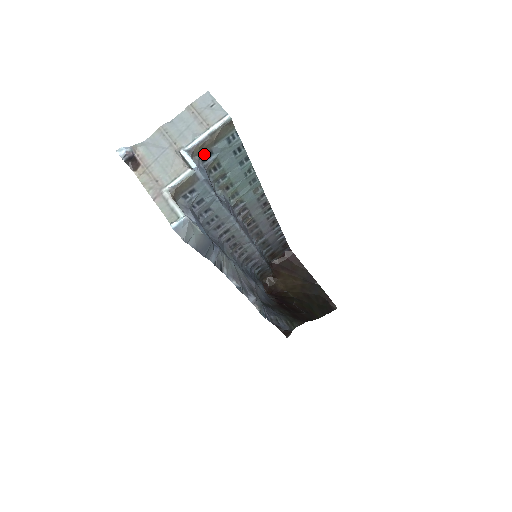
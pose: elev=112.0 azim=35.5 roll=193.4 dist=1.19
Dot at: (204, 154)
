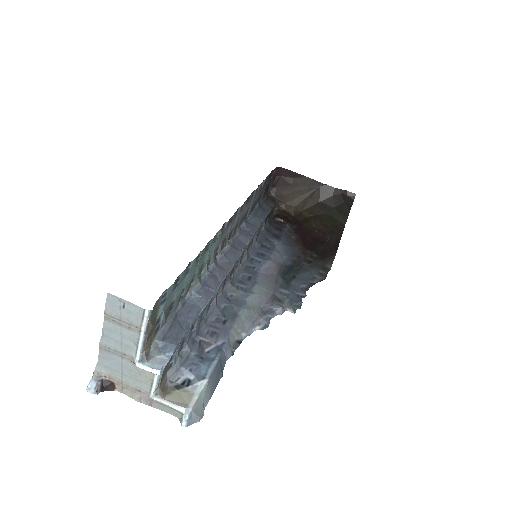
Dot at: (154, 330)
